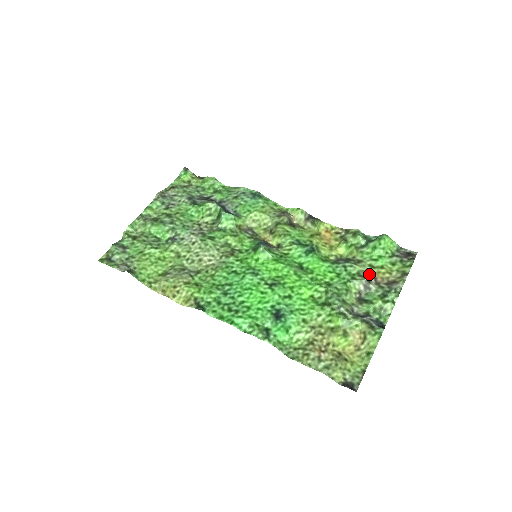
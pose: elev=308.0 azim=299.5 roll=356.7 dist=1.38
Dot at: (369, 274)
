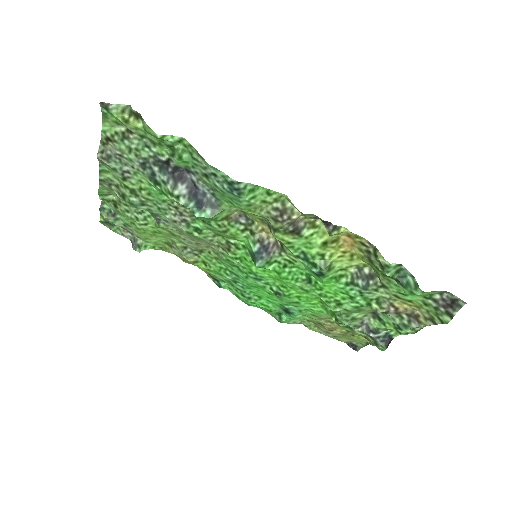
Dot at: (390, 303)
